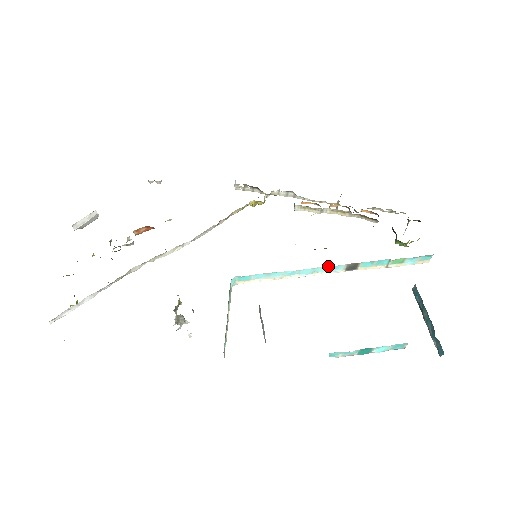
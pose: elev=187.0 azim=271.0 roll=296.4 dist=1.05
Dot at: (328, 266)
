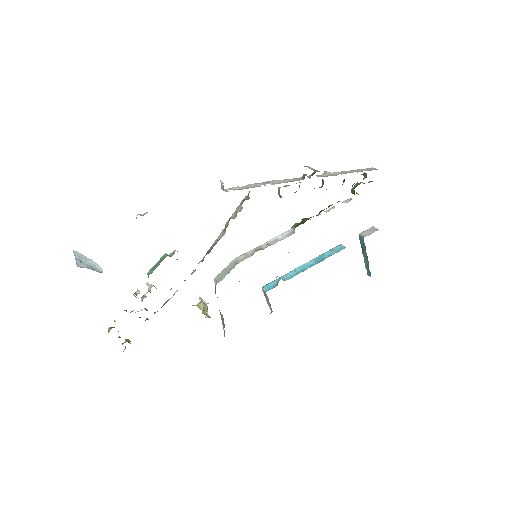
Dot at: occluded
